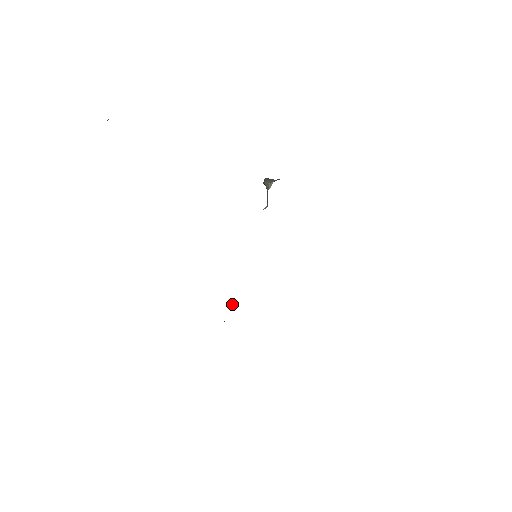
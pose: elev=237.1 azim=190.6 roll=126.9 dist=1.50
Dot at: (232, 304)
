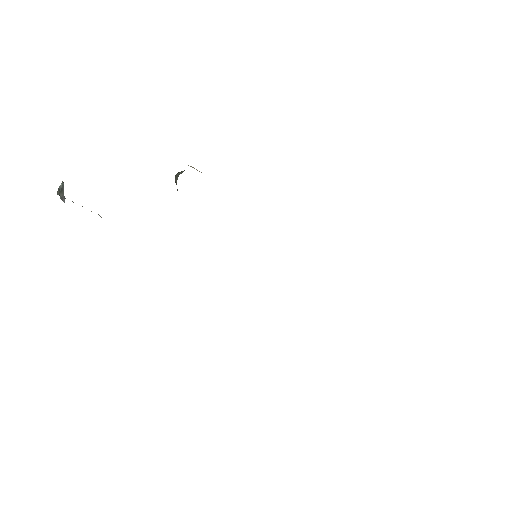
Dot at: occluded
